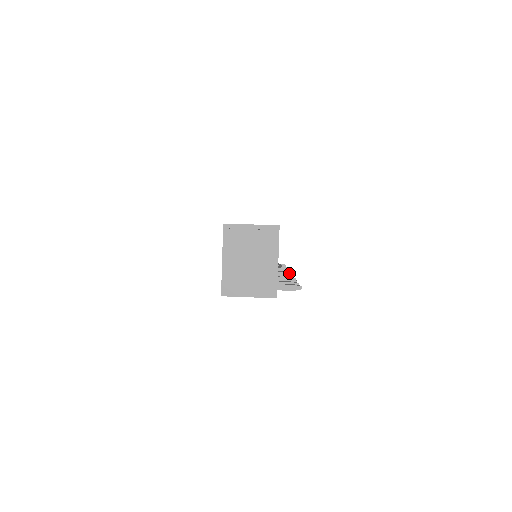
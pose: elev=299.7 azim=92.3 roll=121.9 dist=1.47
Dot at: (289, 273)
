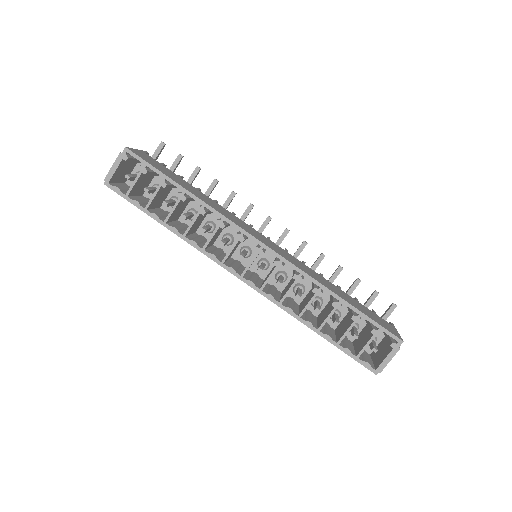
Dot at: occluded
